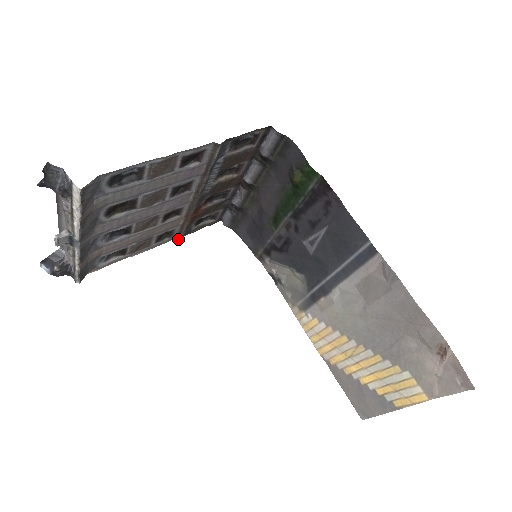
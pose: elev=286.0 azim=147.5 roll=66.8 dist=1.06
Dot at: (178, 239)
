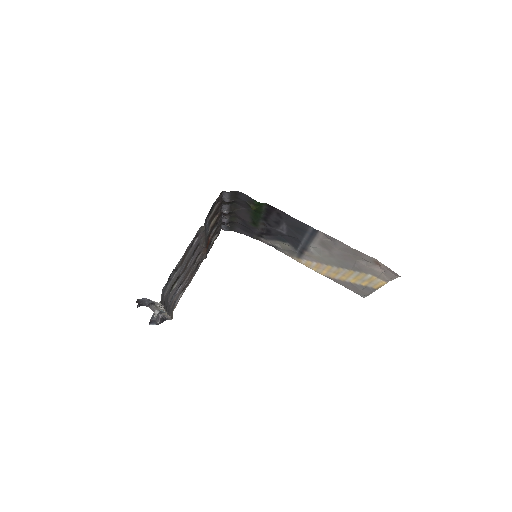
Dot at: occluded
